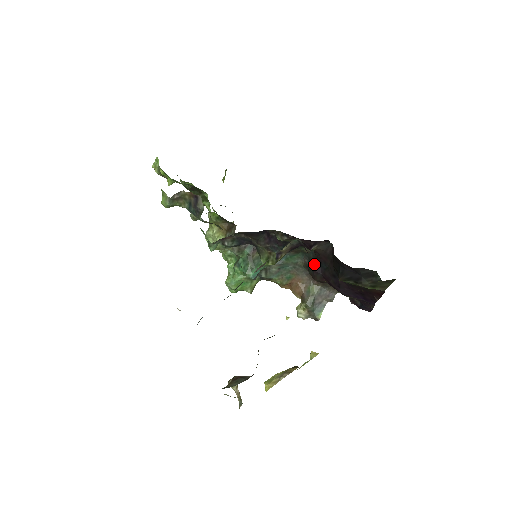
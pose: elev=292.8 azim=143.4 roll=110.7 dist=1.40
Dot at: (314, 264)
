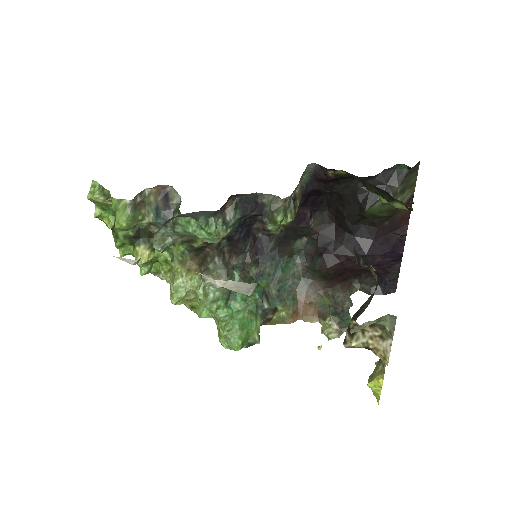
Dot at: (318, 250)
